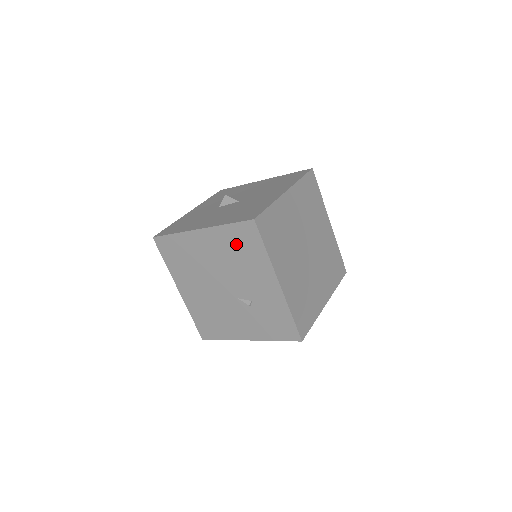
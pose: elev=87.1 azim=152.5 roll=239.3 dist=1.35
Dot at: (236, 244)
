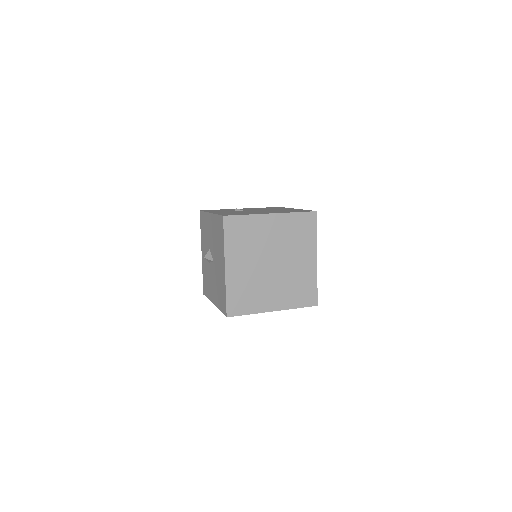
Dot at: occluded
